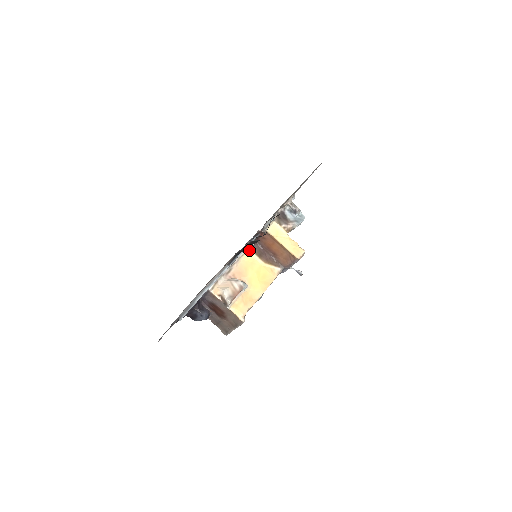
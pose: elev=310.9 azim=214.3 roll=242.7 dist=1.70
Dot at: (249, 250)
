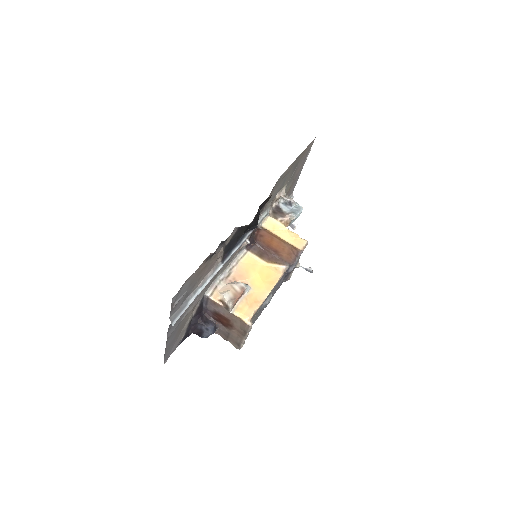
Dot at: (248, 252)
